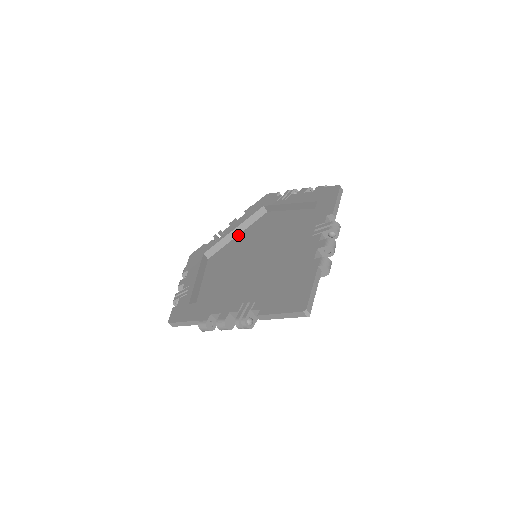
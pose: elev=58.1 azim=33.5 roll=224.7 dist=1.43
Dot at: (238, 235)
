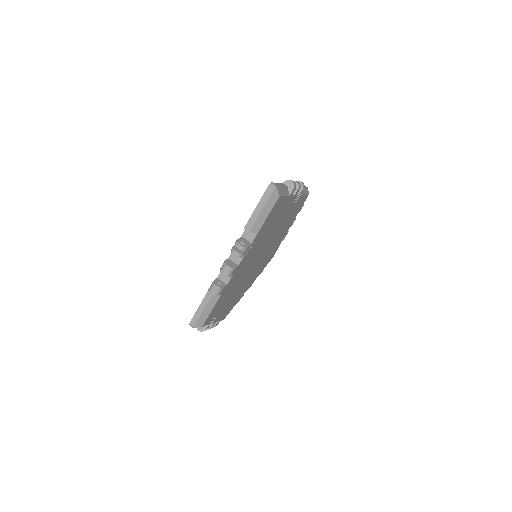
Dot at: occluded
